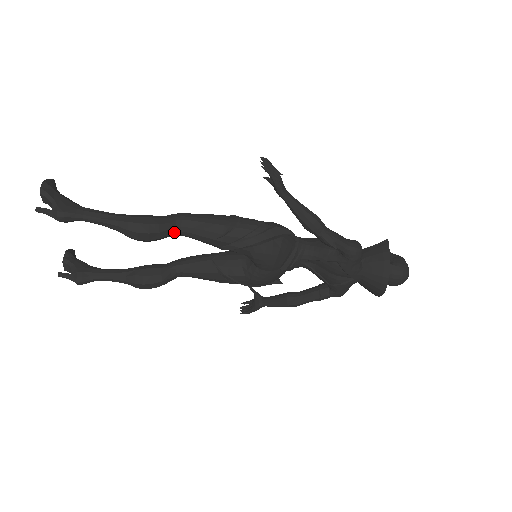
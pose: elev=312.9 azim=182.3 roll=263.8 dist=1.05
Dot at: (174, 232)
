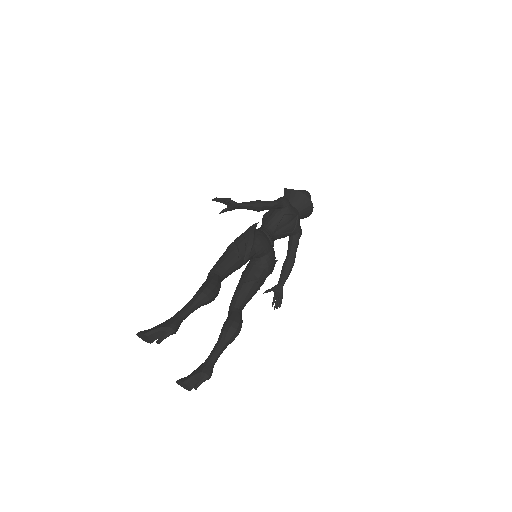
Dot at: (220, 278)
